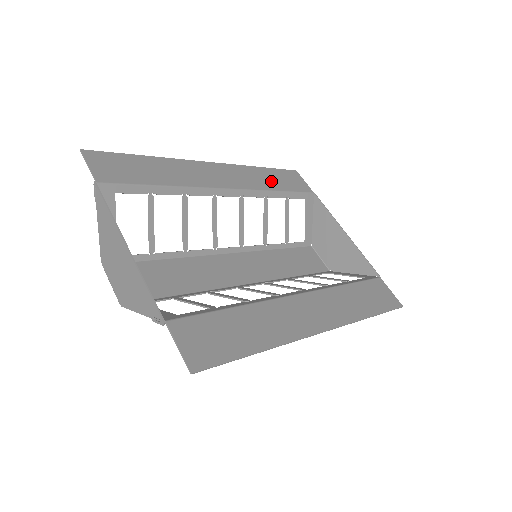
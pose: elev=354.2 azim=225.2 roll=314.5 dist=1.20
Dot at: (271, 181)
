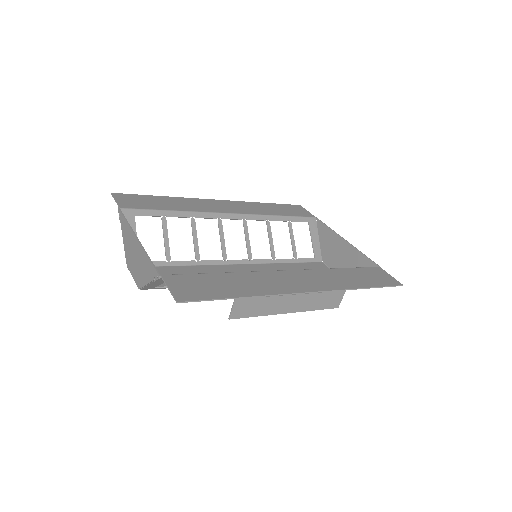
Dot at: (273, 210)
